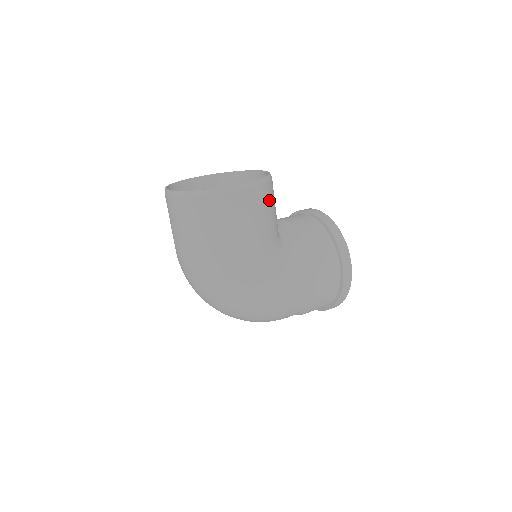
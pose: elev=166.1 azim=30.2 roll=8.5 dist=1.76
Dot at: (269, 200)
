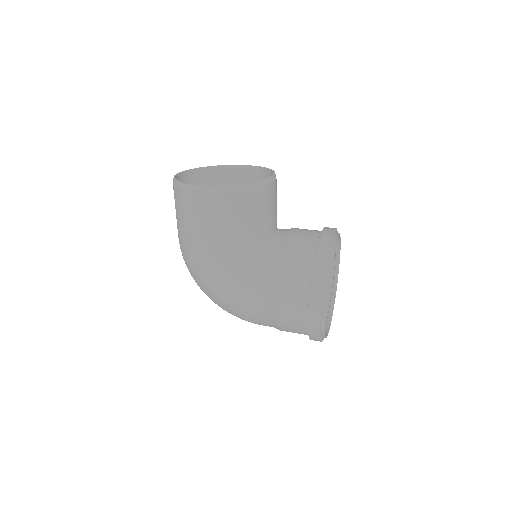
Dot at: (239, 208)
